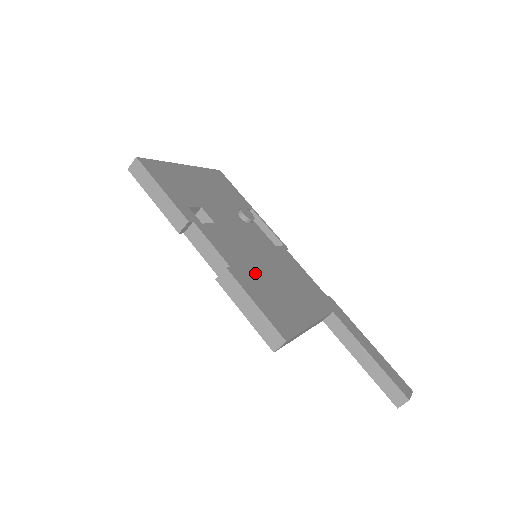
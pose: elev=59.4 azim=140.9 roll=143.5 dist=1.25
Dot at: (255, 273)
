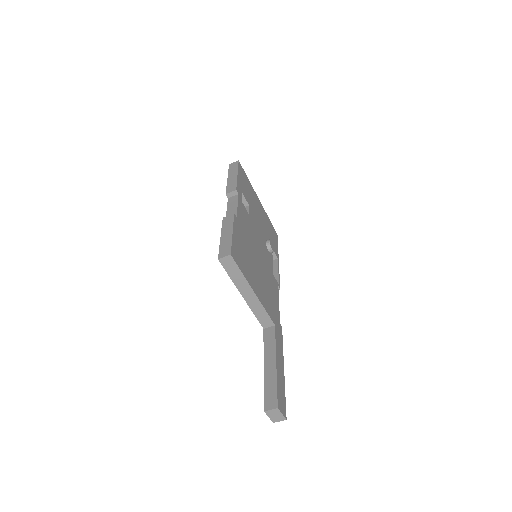
Dot at: (247, 241)
